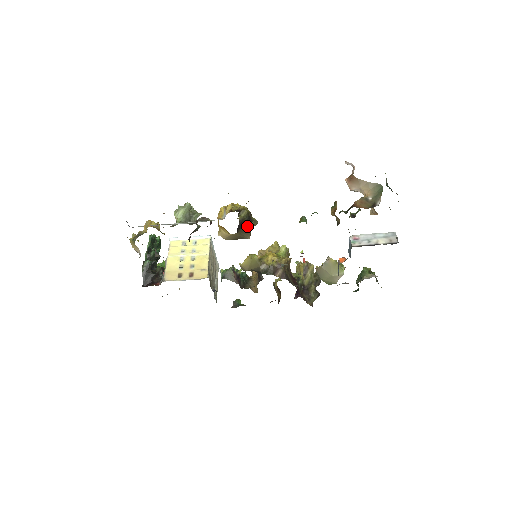
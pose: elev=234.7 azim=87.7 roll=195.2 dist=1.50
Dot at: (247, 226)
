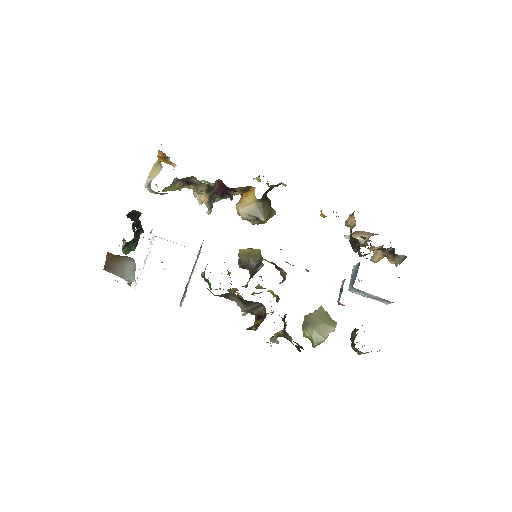
Dot at: (269, 205)
